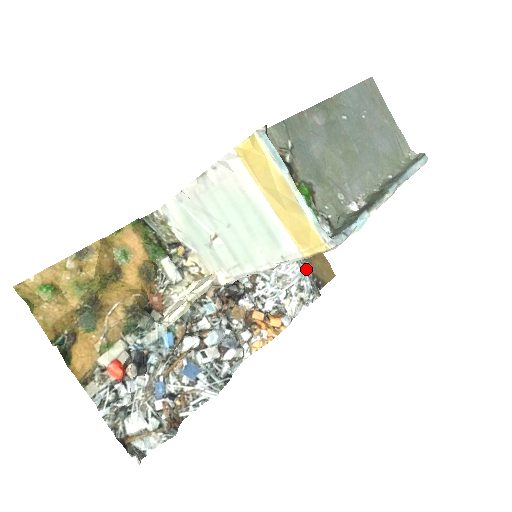
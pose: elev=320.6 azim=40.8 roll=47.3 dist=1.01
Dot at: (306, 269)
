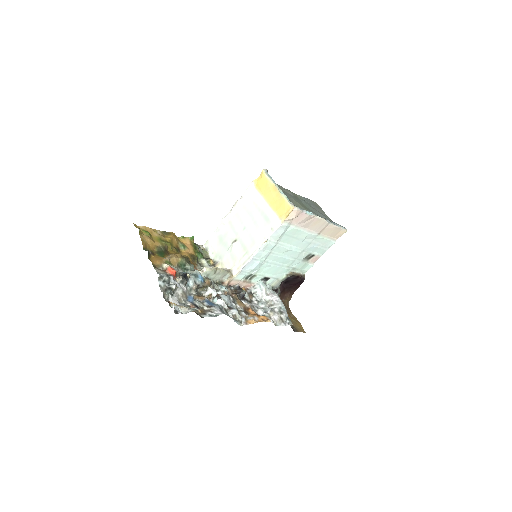
Dot at: (285, 308)
